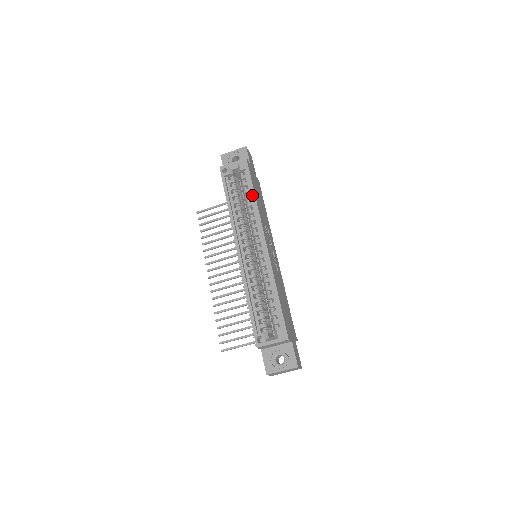
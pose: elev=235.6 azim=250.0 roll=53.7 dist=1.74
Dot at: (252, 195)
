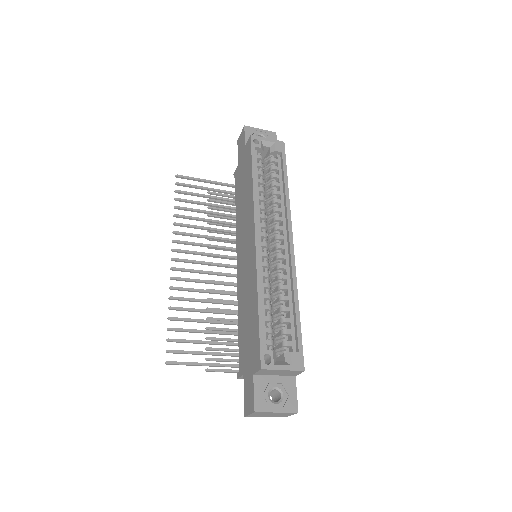
Dot at: (285, 183)
